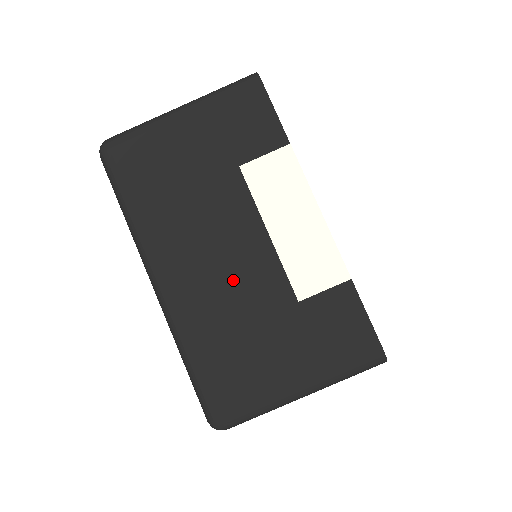
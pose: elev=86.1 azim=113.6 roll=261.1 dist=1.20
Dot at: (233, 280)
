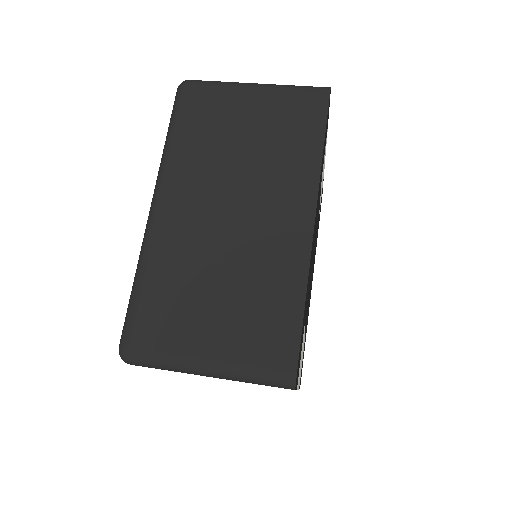
Dot at: occluded
